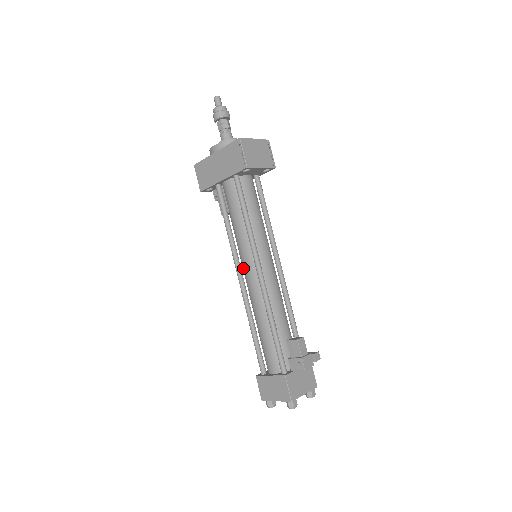
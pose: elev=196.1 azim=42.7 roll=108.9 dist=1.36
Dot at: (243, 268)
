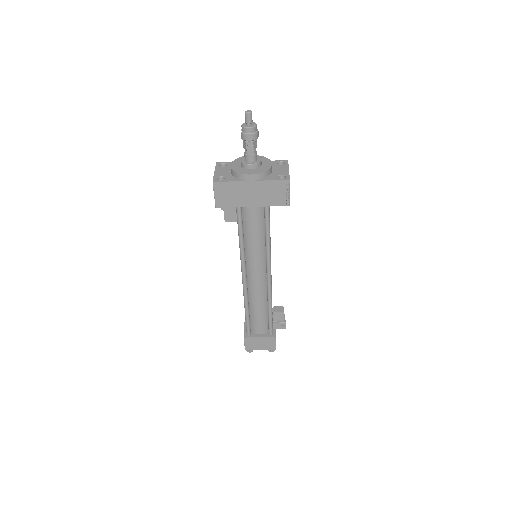
Dot at: (250, 270)
